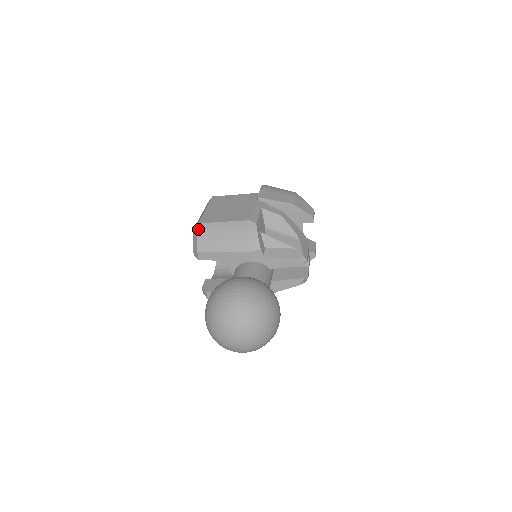
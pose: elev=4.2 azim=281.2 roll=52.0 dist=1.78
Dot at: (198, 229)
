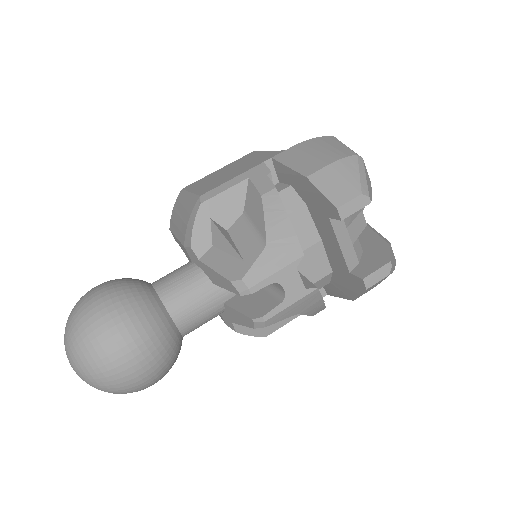
Dot at: (177, 197)
